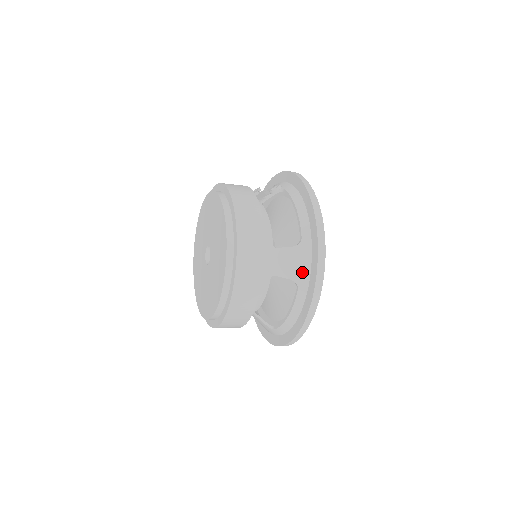
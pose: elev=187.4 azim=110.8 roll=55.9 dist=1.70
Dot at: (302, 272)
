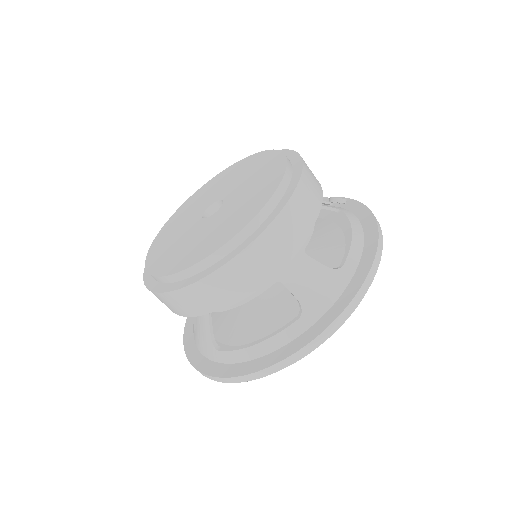
Dot at: (319, 302)
